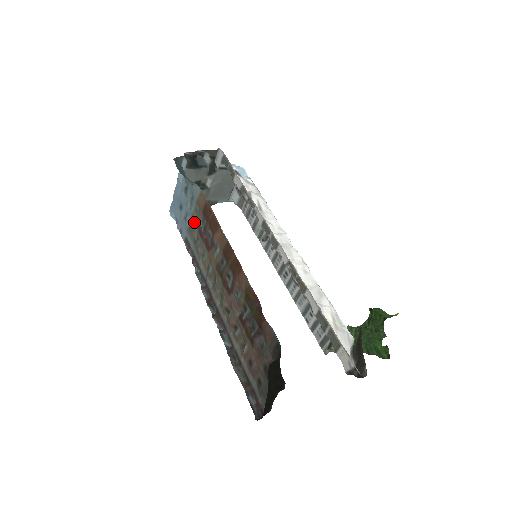
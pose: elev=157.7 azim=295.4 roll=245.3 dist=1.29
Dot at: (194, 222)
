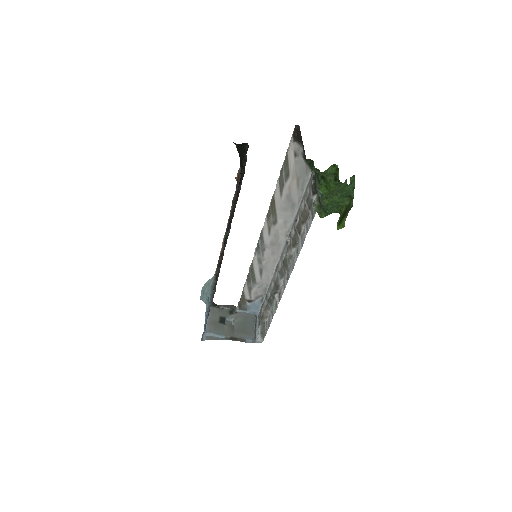
Dot at: occluded
